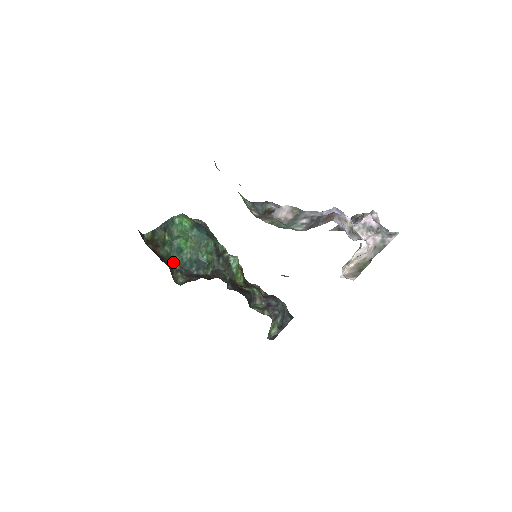
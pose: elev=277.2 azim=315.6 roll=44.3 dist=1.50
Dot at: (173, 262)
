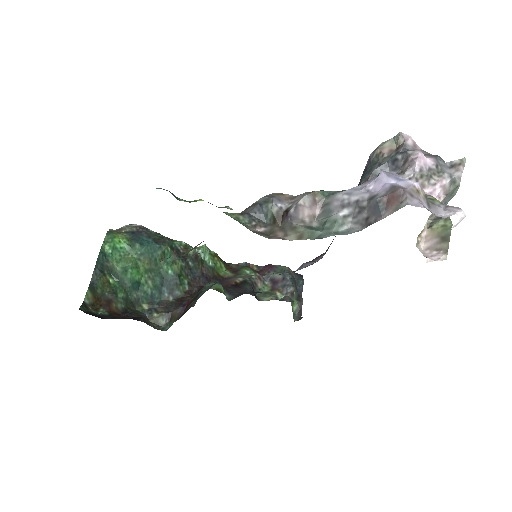
Dot at: (137, 304)
